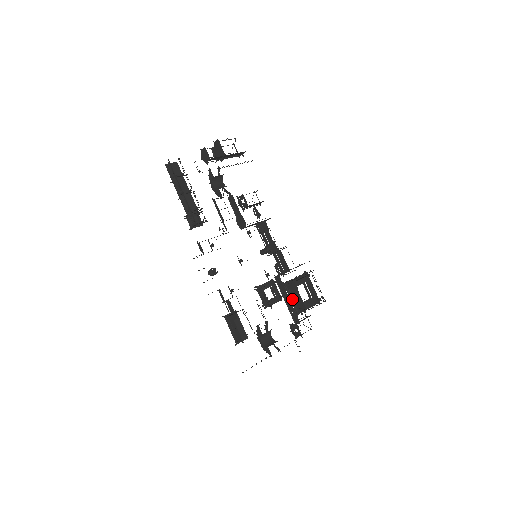
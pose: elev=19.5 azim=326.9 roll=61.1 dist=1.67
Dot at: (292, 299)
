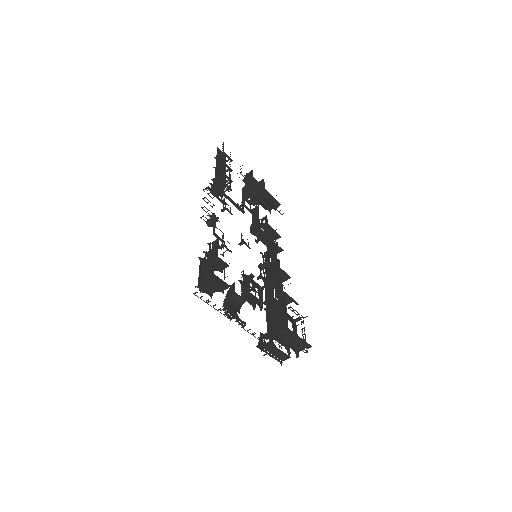
Dot at: occluded
